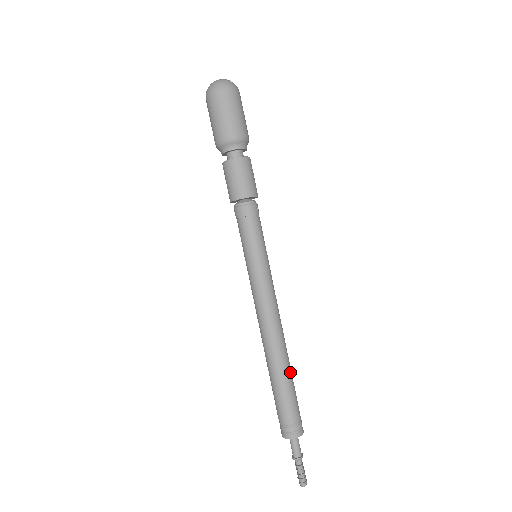
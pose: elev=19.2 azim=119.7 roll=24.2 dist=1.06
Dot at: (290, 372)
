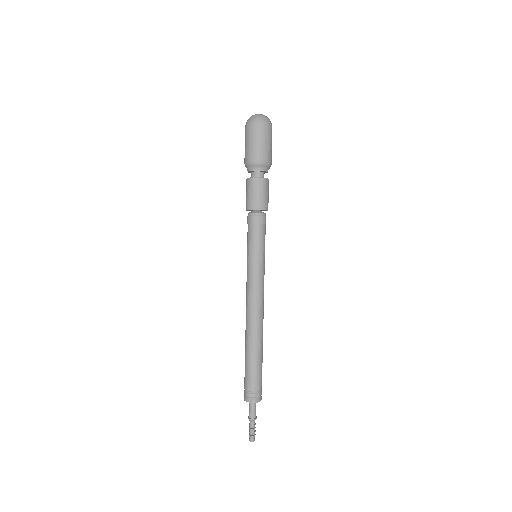
Dot at: (262, 350)
